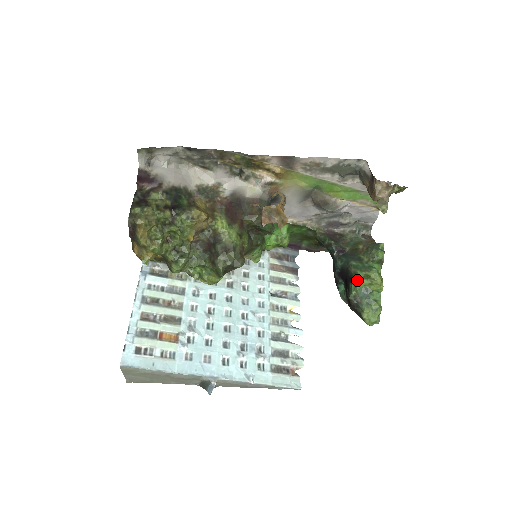
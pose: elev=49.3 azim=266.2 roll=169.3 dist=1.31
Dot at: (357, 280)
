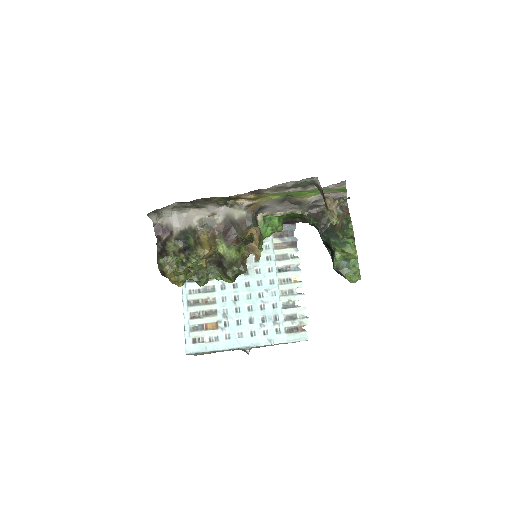
Dot at: (337, 254)
